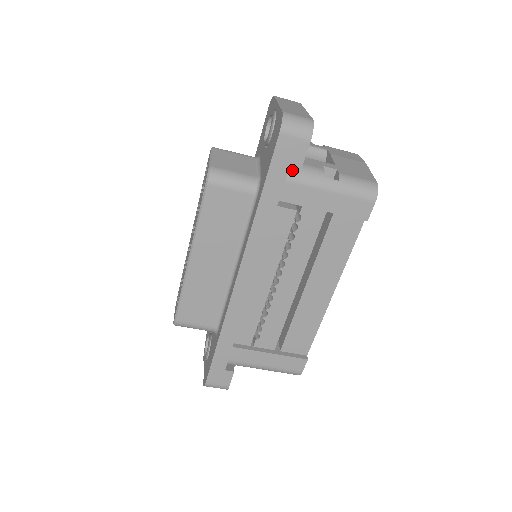
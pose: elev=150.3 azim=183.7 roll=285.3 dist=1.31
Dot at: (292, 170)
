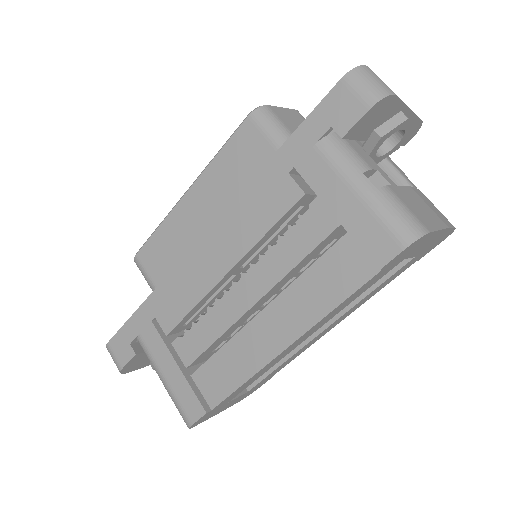
Dot at: (331, 139)
